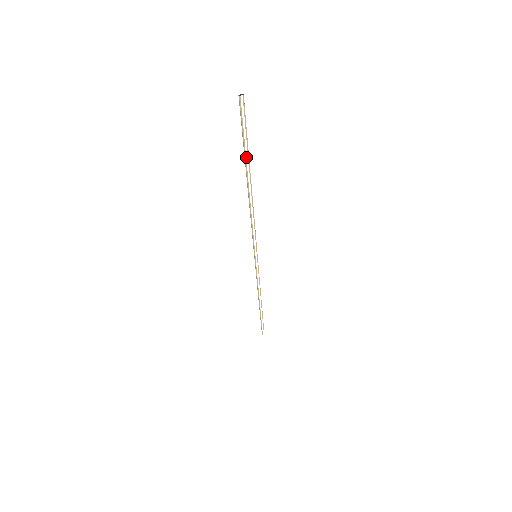
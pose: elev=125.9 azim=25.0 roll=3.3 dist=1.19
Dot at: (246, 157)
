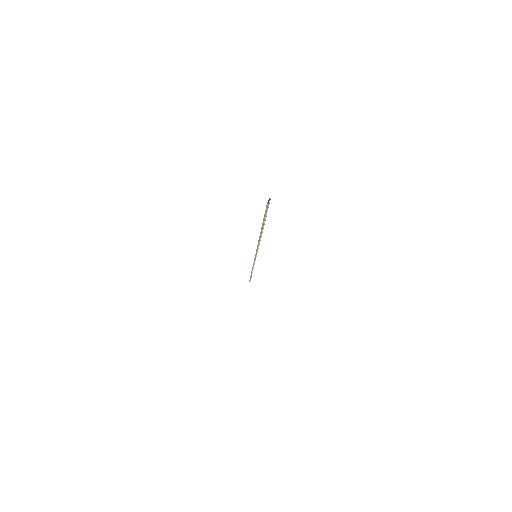
Dot at: (264, 223)
